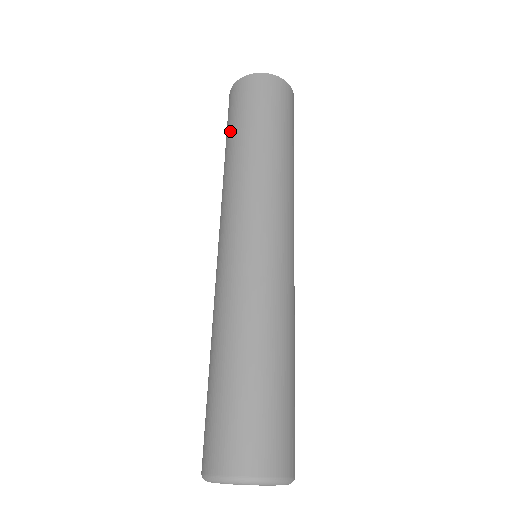
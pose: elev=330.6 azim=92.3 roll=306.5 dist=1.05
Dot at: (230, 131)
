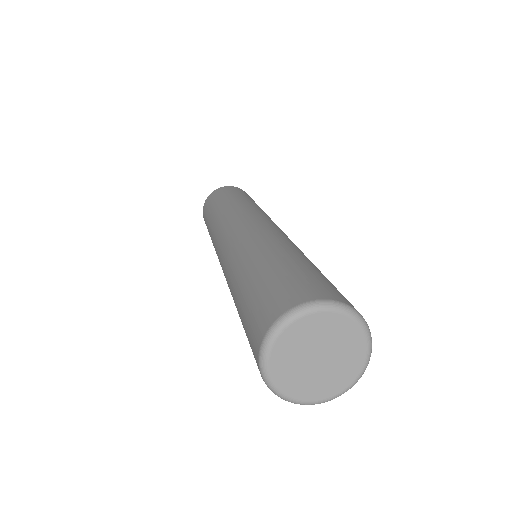
Dot at: (214, 205)
